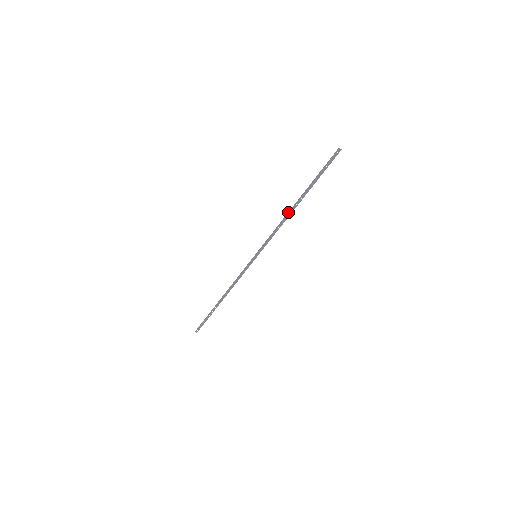
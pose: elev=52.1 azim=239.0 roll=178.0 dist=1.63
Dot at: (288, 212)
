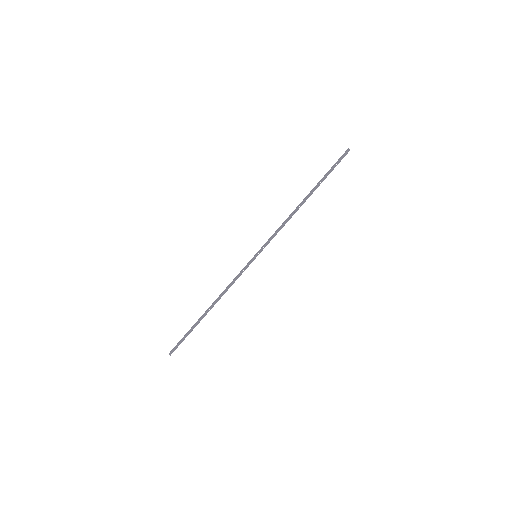
Dot at: occluded
